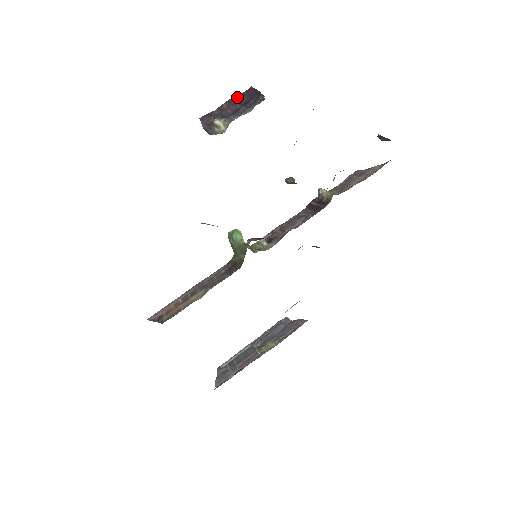
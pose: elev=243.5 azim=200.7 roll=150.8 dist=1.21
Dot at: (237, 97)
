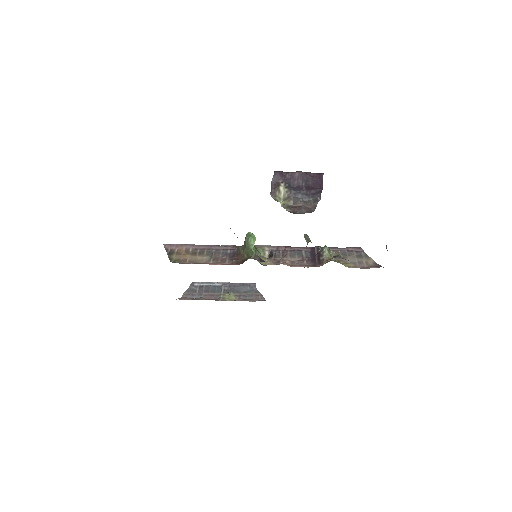
Dot at: (308, 176)
